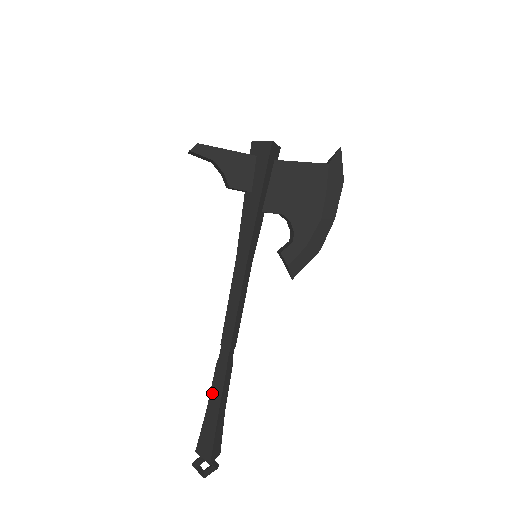
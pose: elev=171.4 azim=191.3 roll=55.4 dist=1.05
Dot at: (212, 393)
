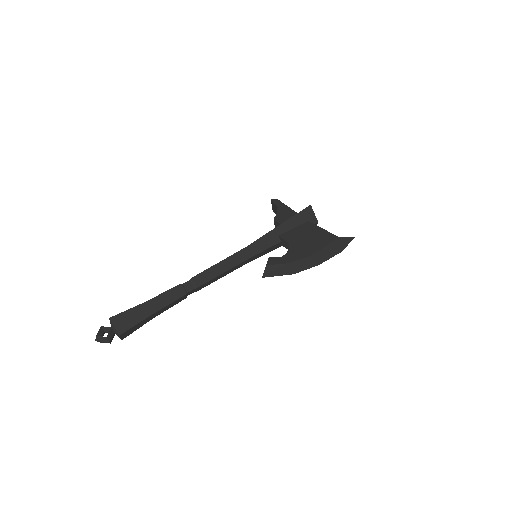
Dot at: occluded
